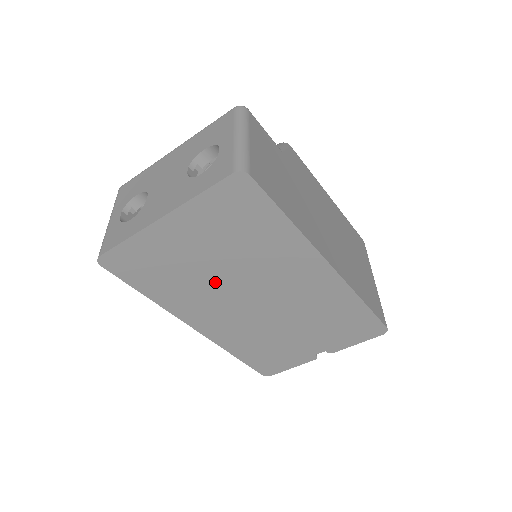
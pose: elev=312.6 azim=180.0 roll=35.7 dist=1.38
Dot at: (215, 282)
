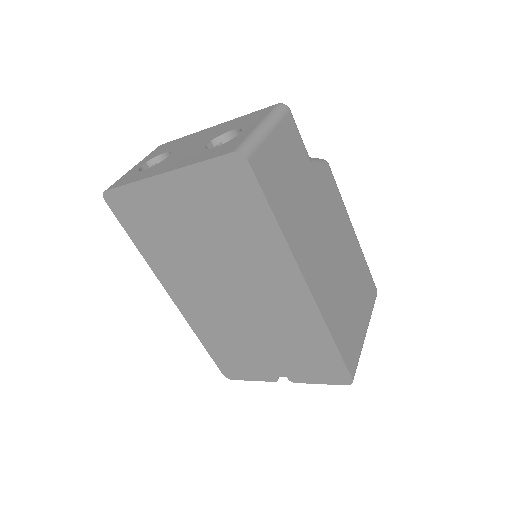
Dot at: (198, 258)
